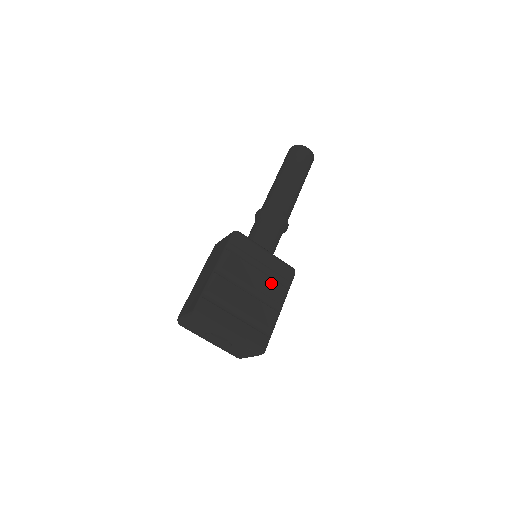
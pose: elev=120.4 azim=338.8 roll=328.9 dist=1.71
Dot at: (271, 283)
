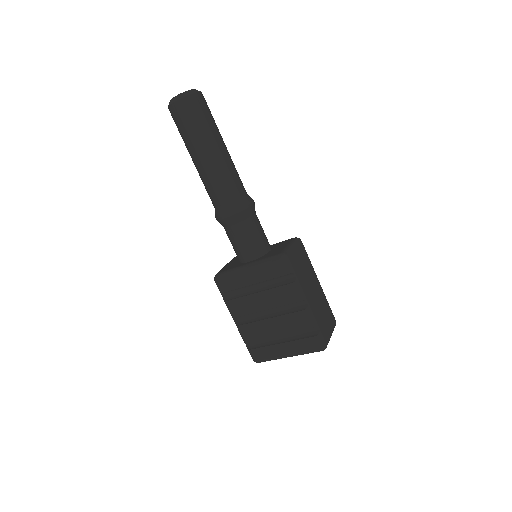
Dot at: (275, 292)
